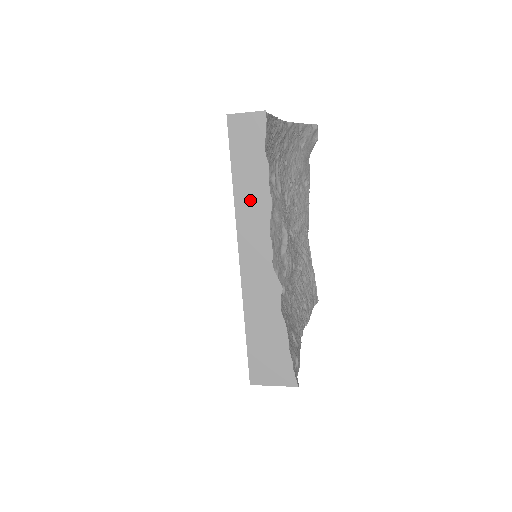
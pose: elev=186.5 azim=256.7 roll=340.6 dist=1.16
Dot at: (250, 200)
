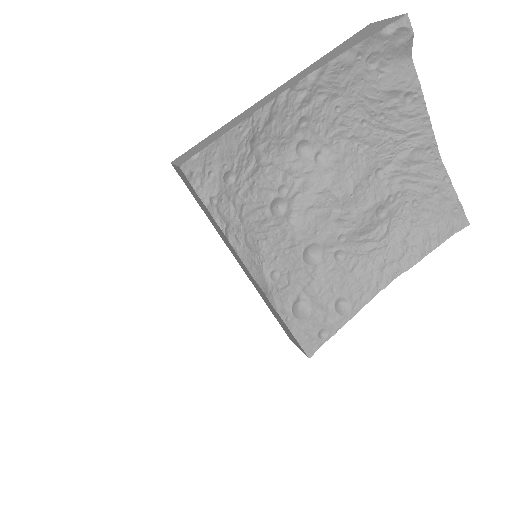
Dot at: (216, 227)
